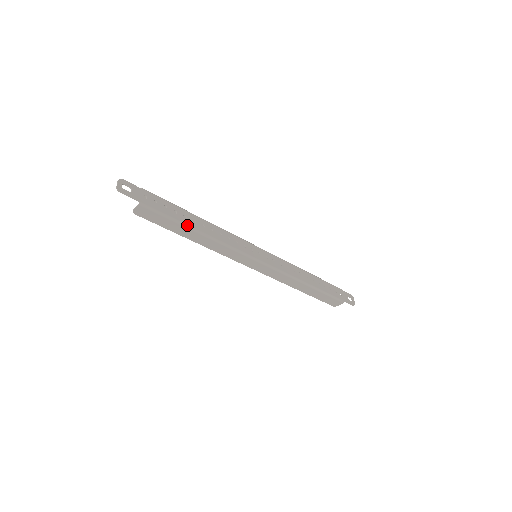
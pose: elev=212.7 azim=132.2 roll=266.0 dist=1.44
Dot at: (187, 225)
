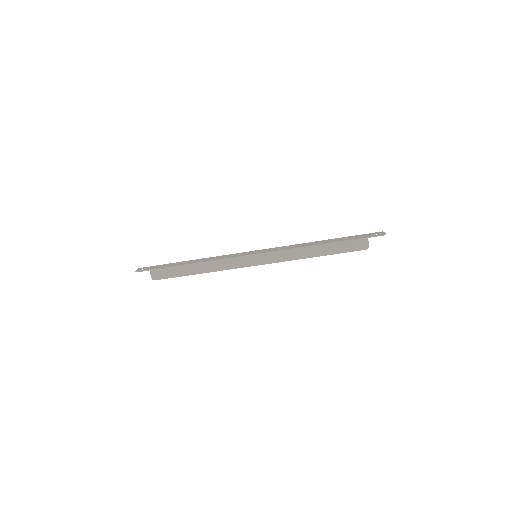
Dot at: (186, 265)
